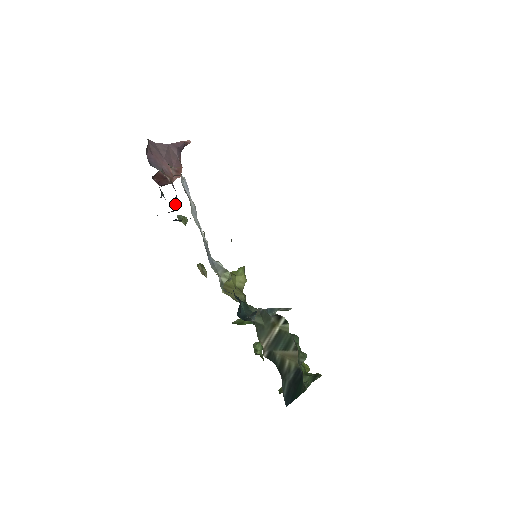
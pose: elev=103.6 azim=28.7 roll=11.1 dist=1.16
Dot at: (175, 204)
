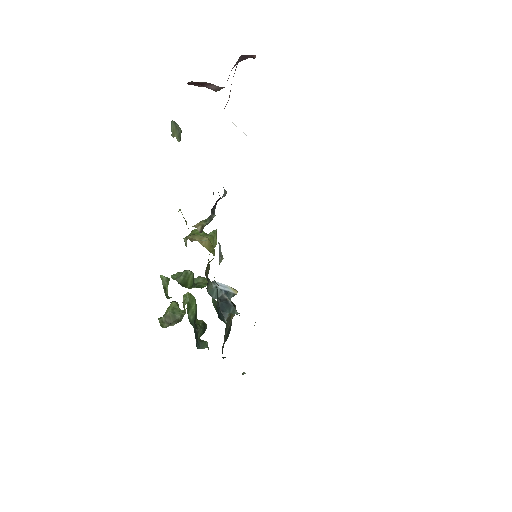
Dot at: occluded
